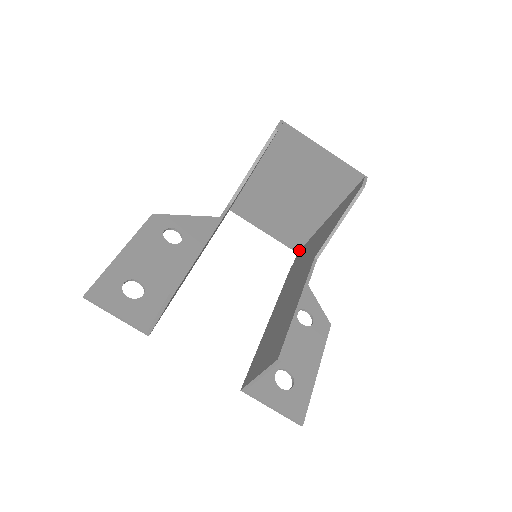
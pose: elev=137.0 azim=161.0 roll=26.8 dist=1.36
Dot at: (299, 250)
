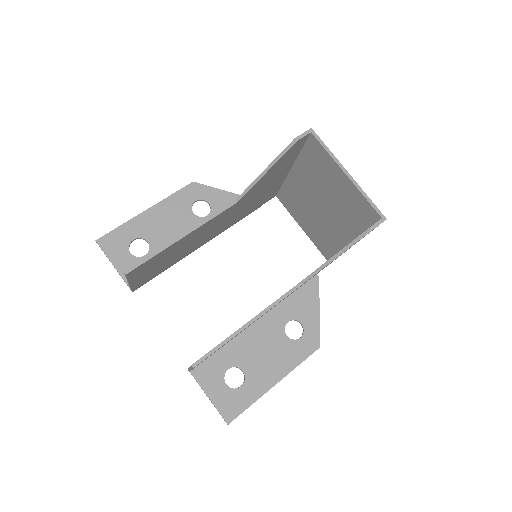
Dot at: occluded
